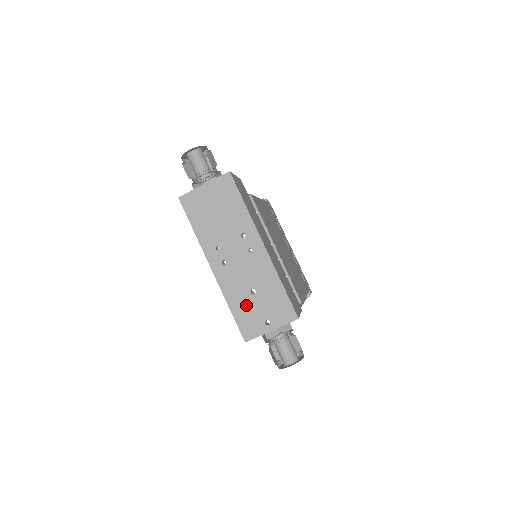
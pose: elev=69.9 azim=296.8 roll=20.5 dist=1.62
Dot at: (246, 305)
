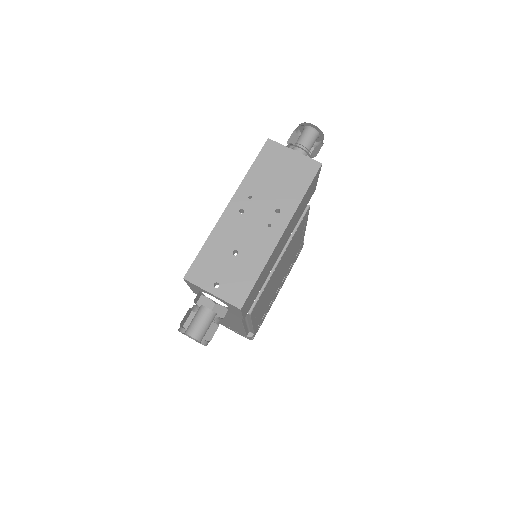
Dot at: (218, 255)
